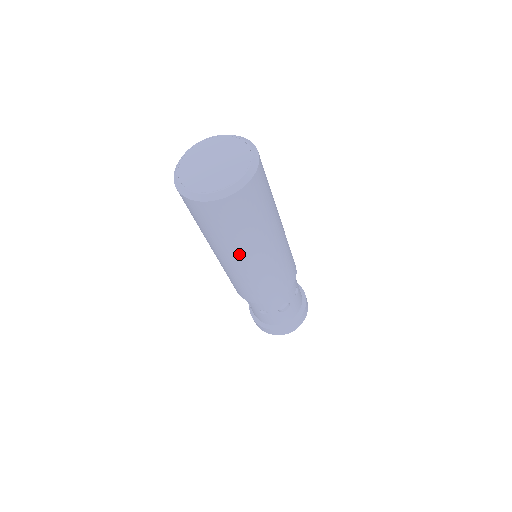
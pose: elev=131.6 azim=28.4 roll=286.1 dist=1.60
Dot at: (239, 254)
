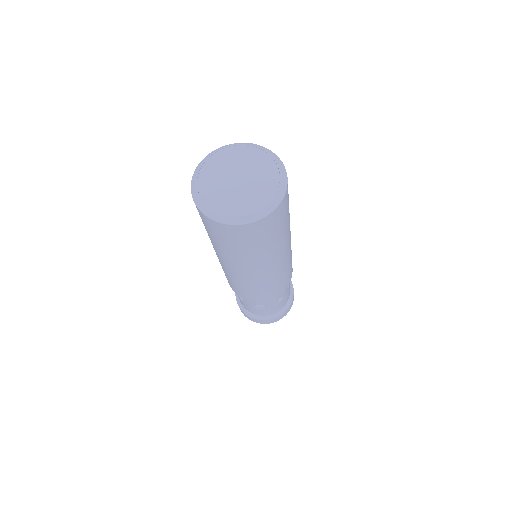
Dot at: (283, 248)
